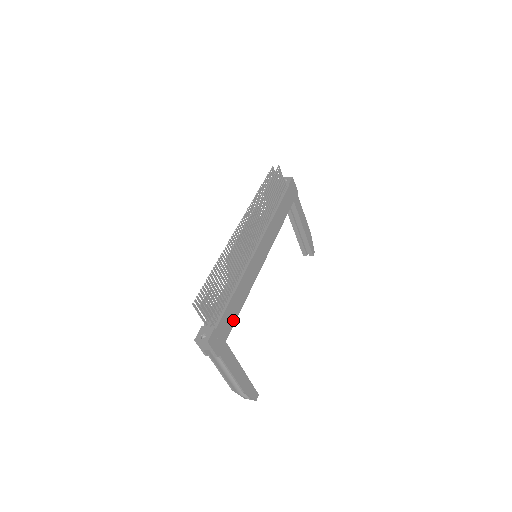
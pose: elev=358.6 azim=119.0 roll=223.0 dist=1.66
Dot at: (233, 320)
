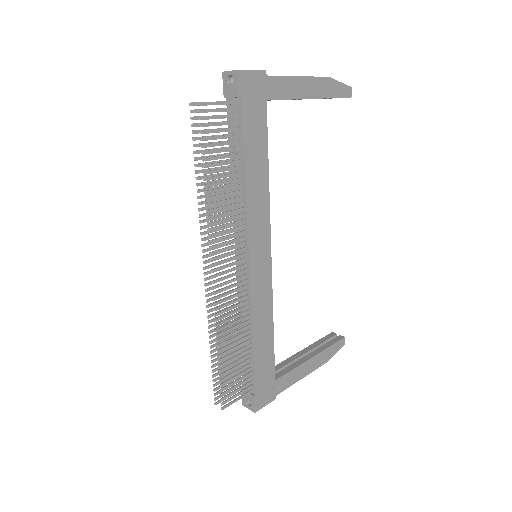
Dot at: (271, 358)
